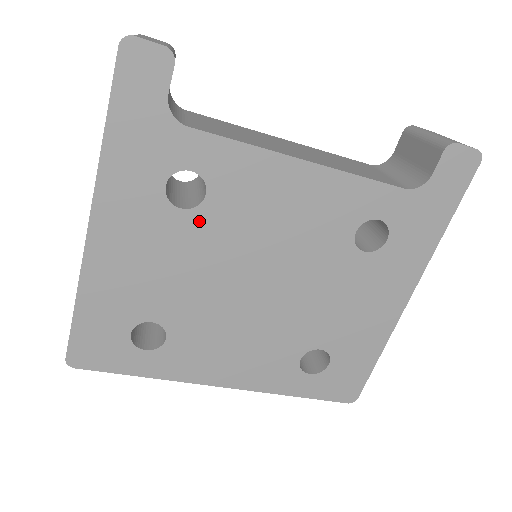
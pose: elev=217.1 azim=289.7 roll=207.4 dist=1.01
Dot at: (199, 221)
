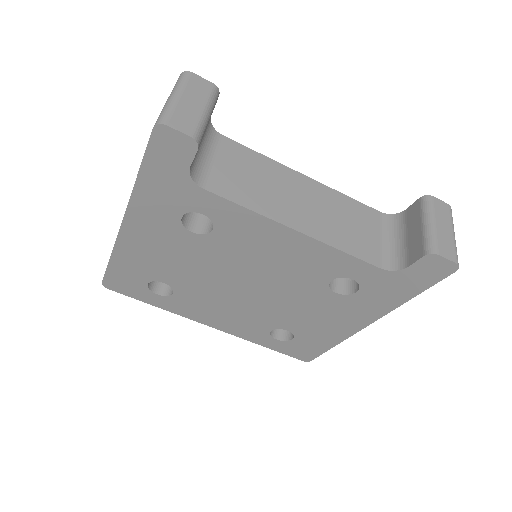
Dot at: (205, 242)
